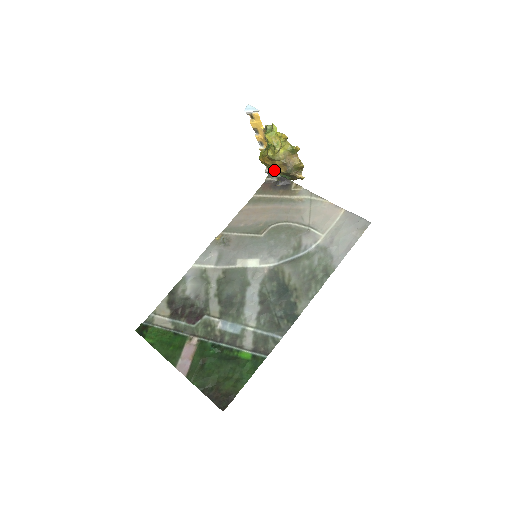
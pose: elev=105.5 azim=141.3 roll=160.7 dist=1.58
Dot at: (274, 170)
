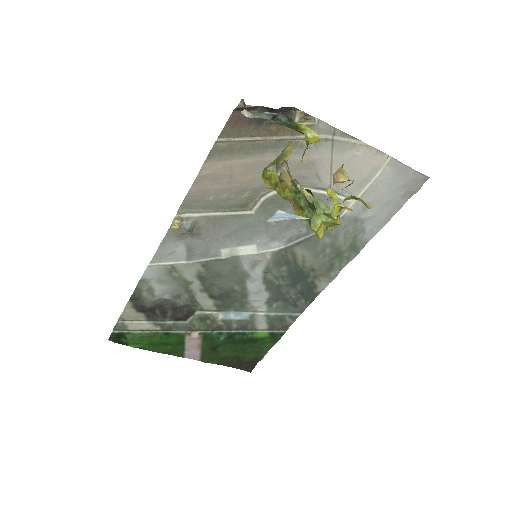
Dot at: occluded
